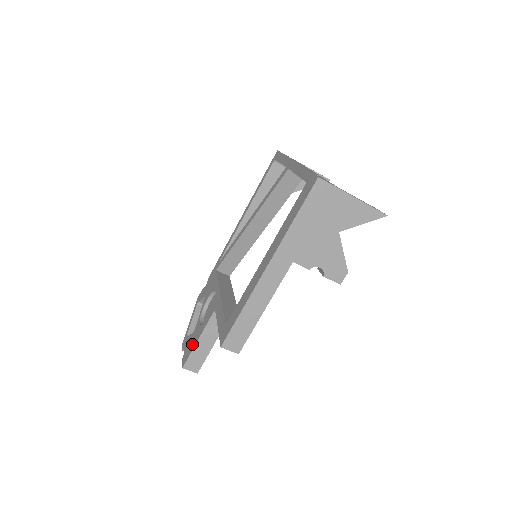
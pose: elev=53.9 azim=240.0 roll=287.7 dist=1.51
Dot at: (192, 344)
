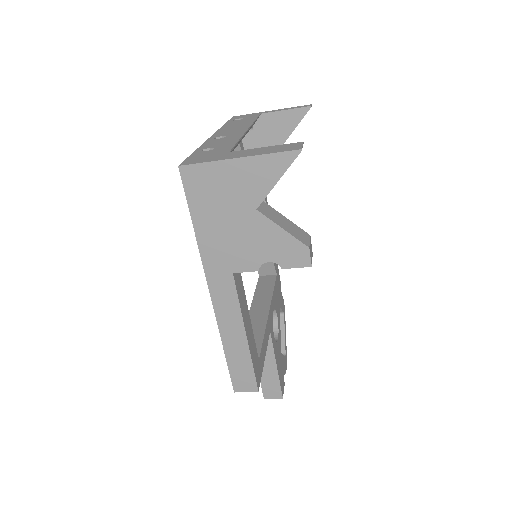
Dot at: occluded
